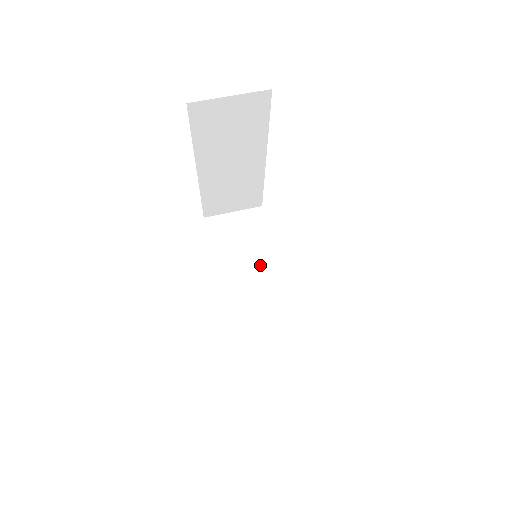
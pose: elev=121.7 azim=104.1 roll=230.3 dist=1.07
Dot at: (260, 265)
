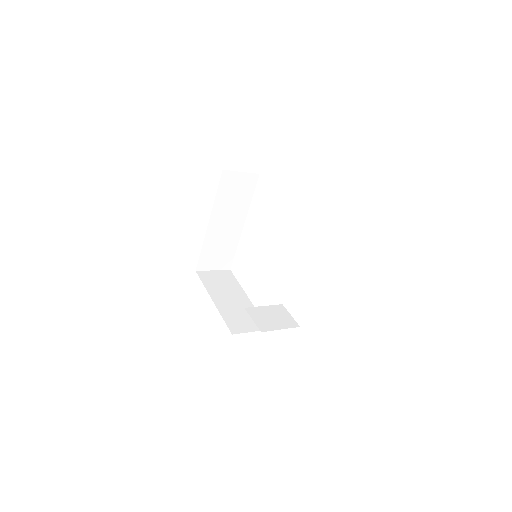
Dot at: (238, 297)
